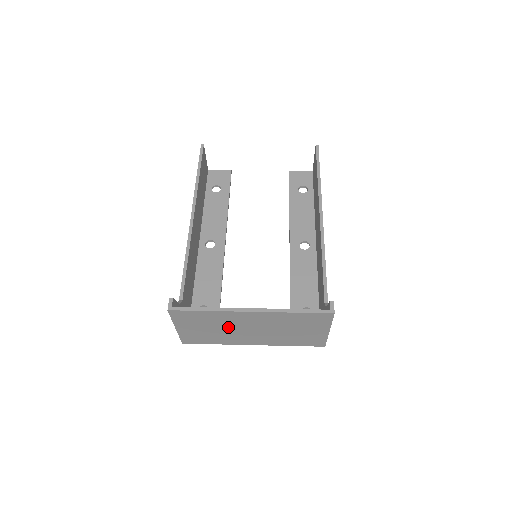
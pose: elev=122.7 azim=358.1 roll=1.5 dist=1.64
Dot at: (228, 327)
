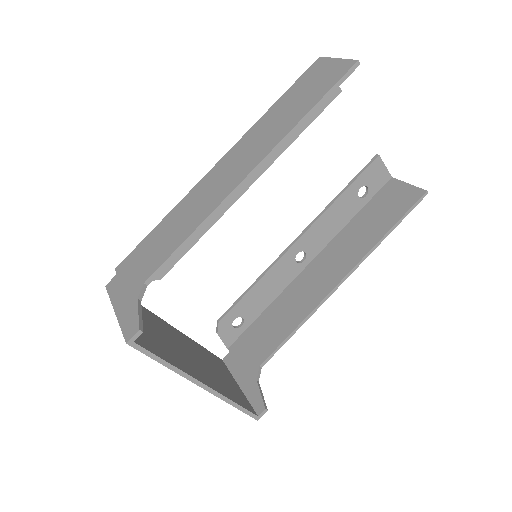
Dot at: occluded
